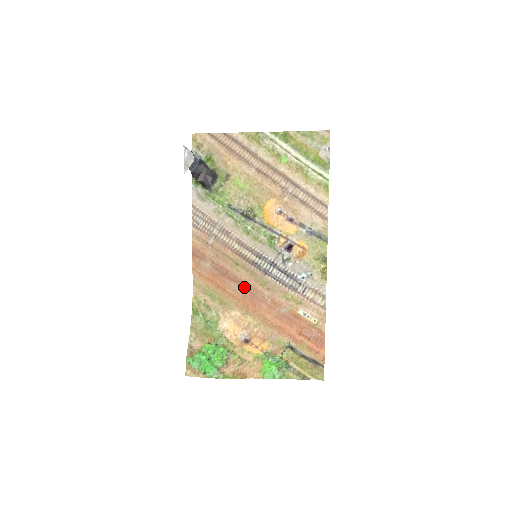
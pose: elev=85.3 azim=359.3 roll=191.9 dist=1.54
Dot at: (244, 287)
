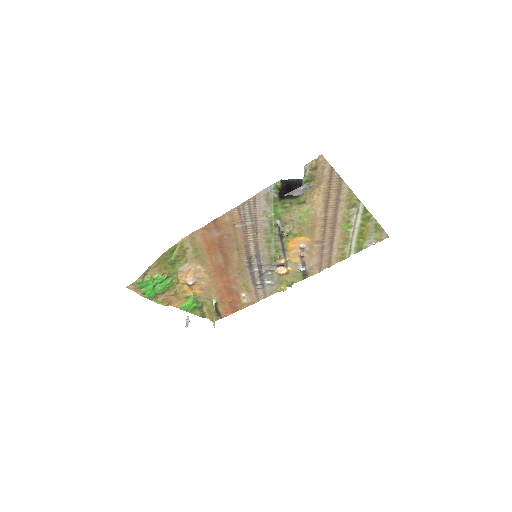
Dot at: (225, 262)
